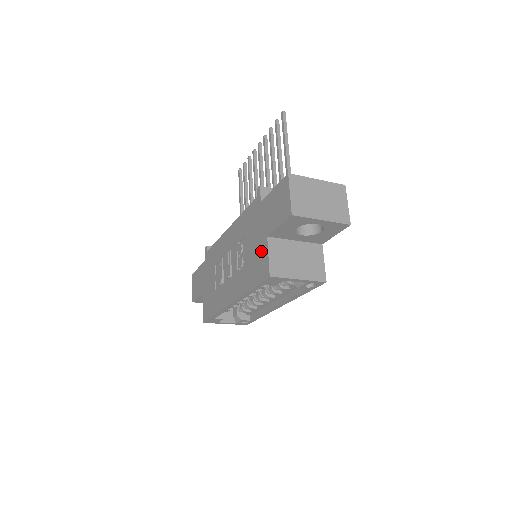
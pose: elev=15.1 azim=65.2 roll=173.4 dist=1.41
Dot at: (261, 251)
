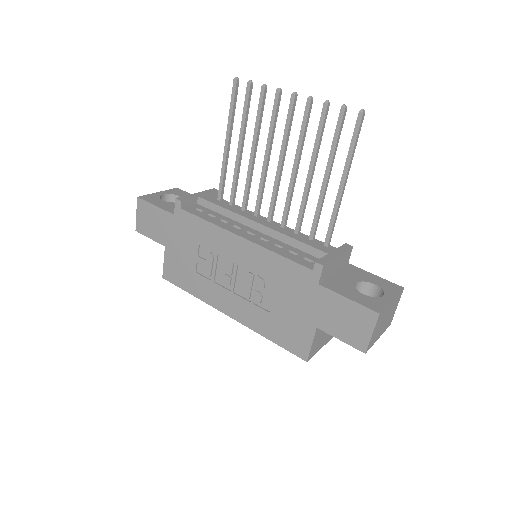
Dot at: (301, 329)
